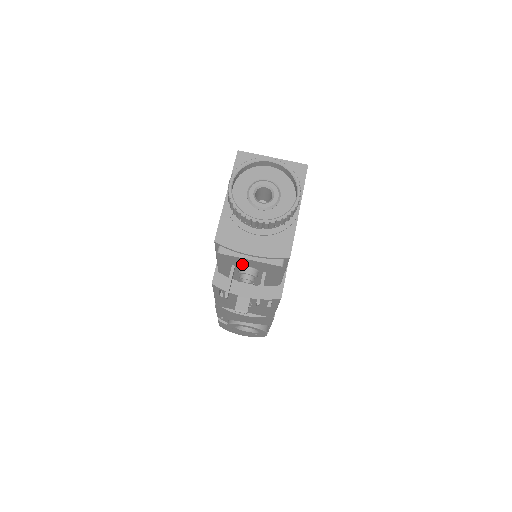
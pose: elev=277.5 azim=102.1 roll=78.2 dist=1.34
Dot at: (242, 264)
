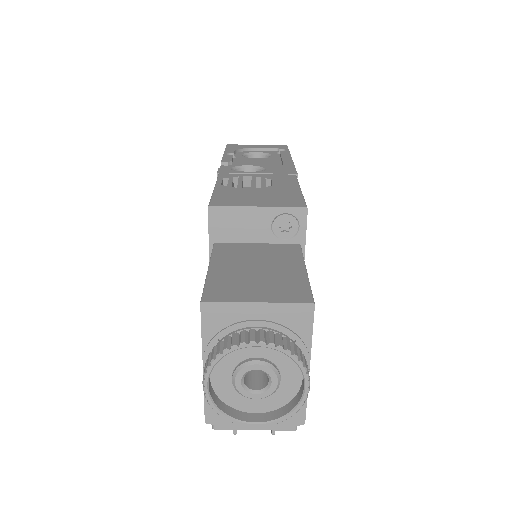
Dot at: occluded
